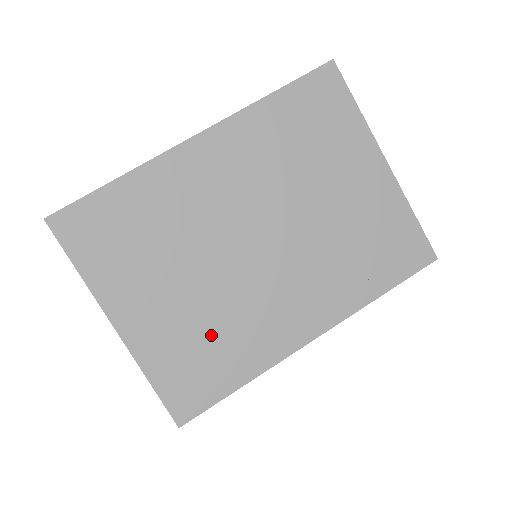
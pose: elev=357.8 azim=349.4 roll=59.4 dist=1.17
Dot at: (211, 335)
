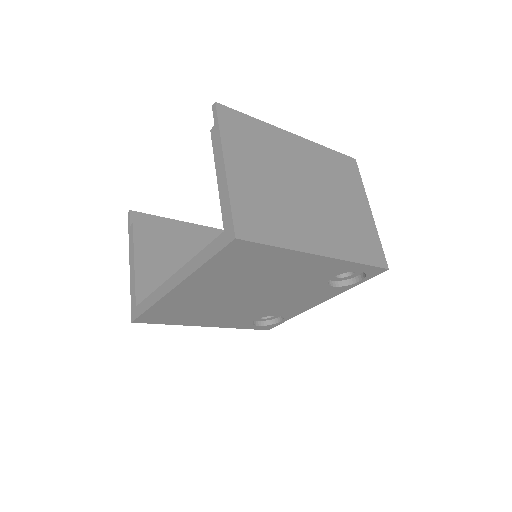
Dot at: (272, 209)
